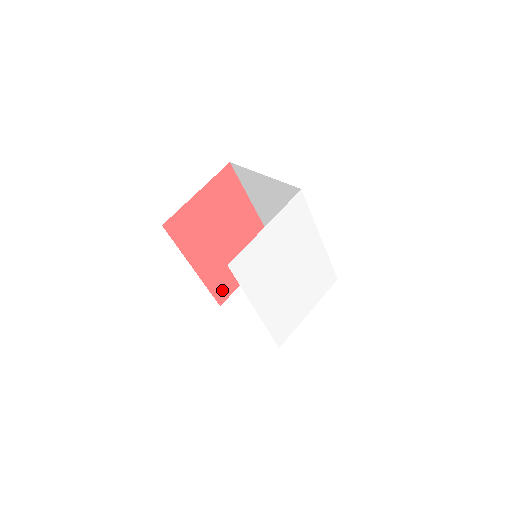
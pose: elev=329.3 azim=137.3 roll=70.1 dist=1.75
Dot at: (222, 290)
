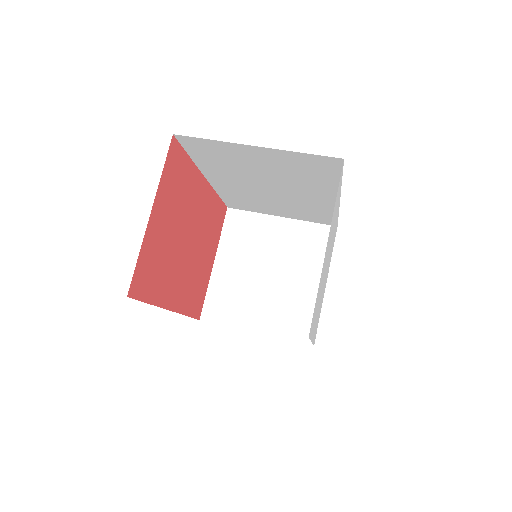
Dot at: (197, 302)
